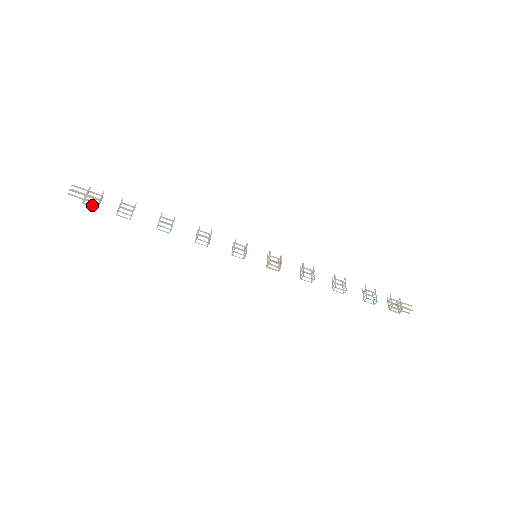
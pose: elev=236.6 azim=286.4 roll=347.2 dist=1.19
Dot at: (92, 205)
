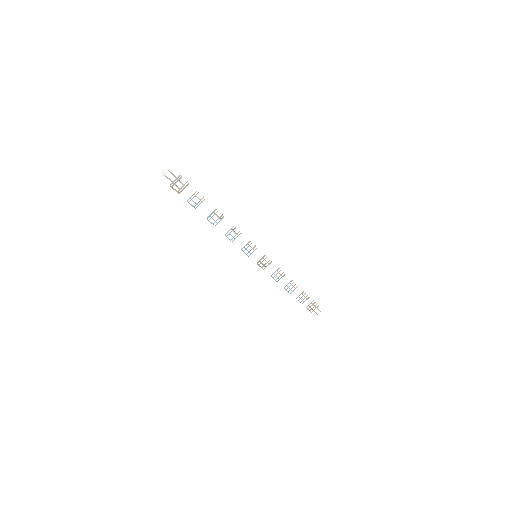
Dot at: (175, 189)
